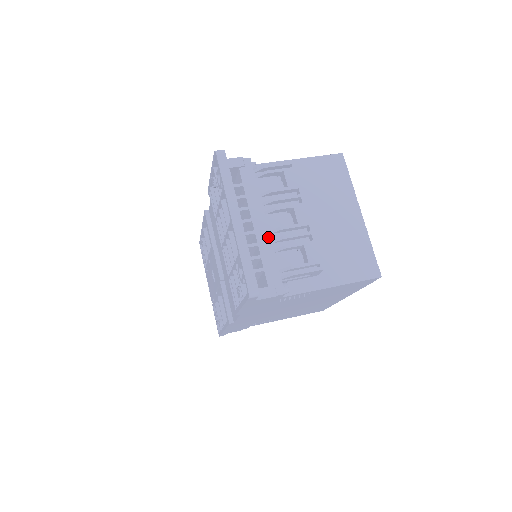
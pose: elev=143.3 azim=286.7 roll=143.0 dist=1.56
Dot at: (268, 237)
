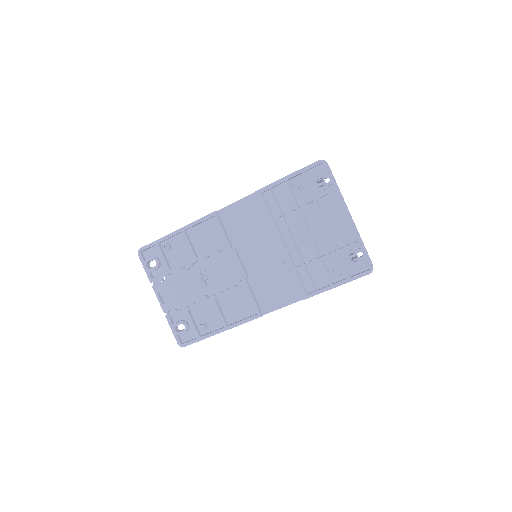
Dot at: occluded
